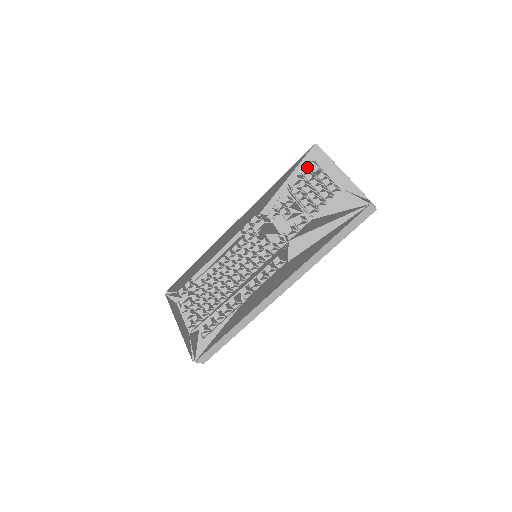
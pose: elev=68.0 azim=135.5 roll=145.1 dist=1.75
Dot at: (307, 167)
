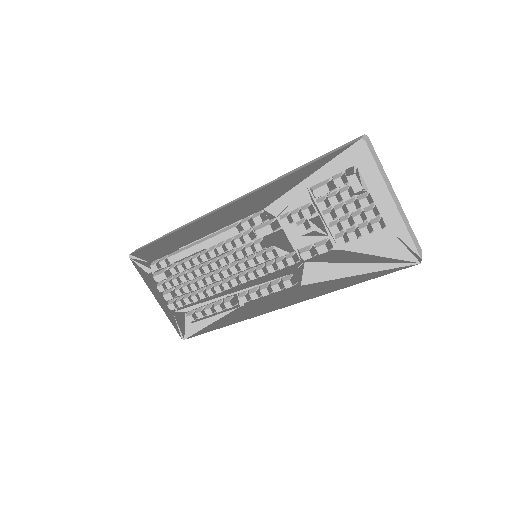
Dot at: occluded
